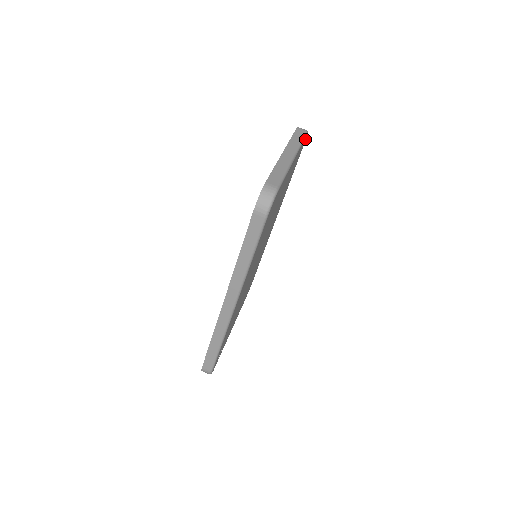
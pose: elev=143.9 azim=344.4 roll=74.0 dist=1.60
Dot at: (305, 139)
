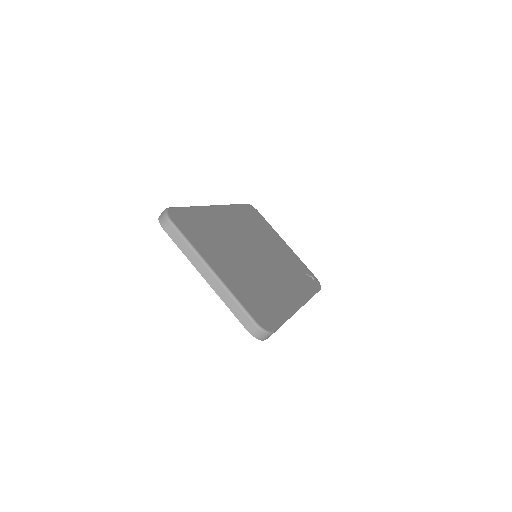
Dot at: (172, 216)
